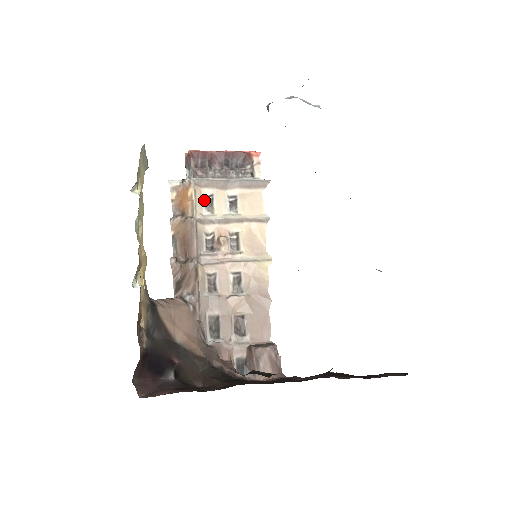
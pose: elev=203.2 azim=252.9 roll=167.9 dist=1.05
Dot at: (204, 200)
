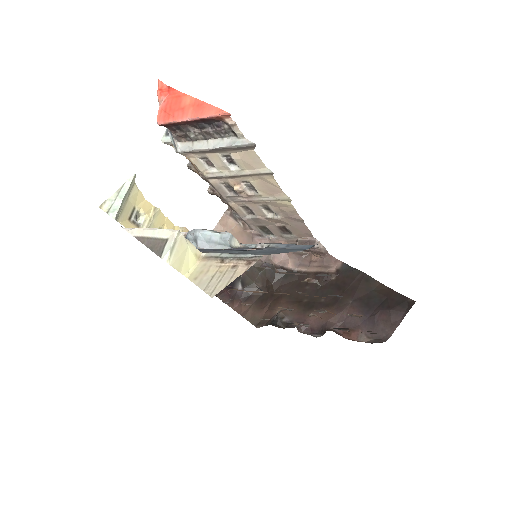
Dot at: (203, 160)
